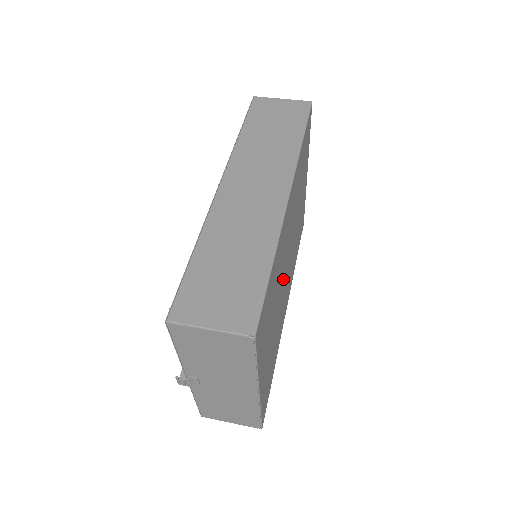
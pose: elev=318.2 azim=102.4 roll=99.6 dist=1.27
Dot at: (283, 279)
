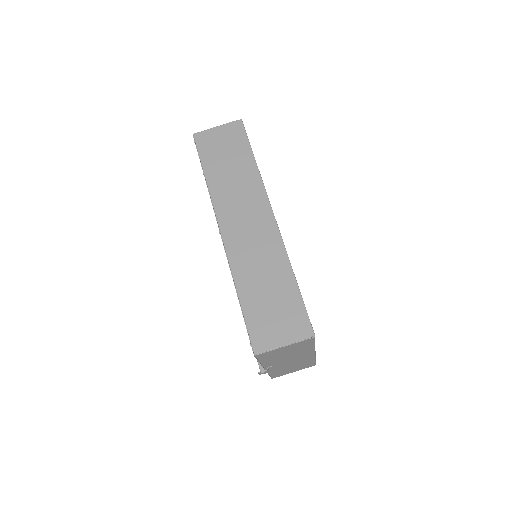
Dot at: occluded
